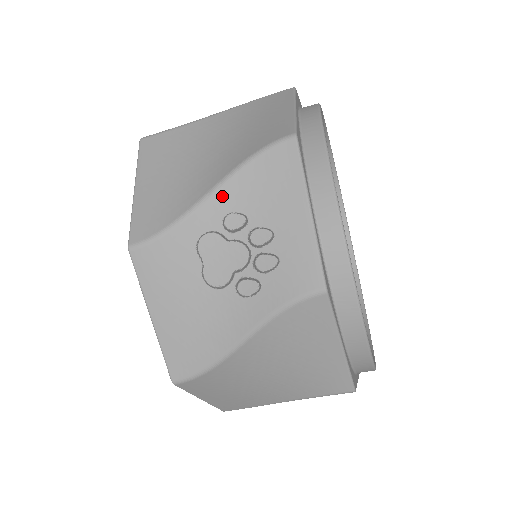
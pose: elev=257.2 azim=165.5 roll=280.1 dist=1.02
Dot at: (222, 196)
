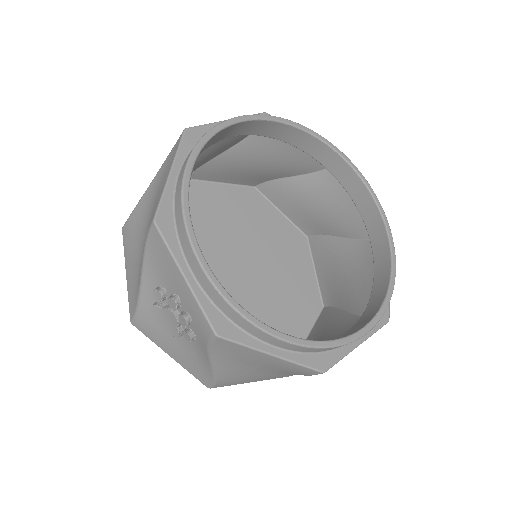
Dot at: (147, 278)
